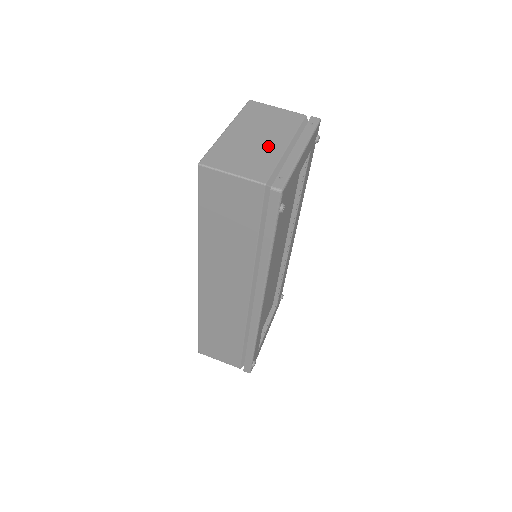
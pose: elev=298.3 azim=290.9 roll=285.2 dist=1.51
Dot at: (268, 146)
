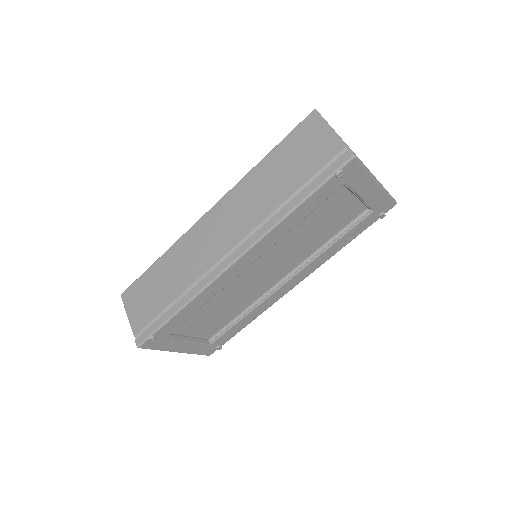
Dot at: occluded
